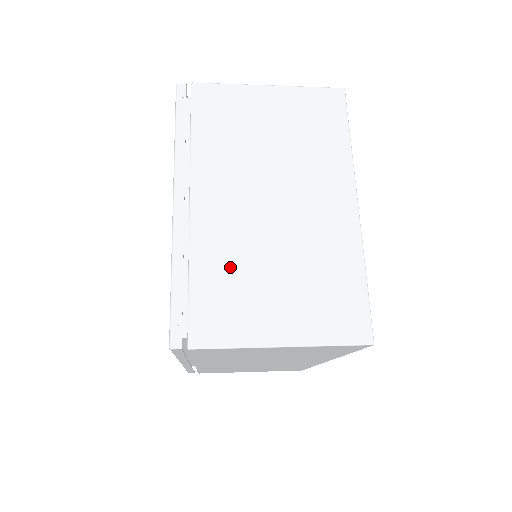
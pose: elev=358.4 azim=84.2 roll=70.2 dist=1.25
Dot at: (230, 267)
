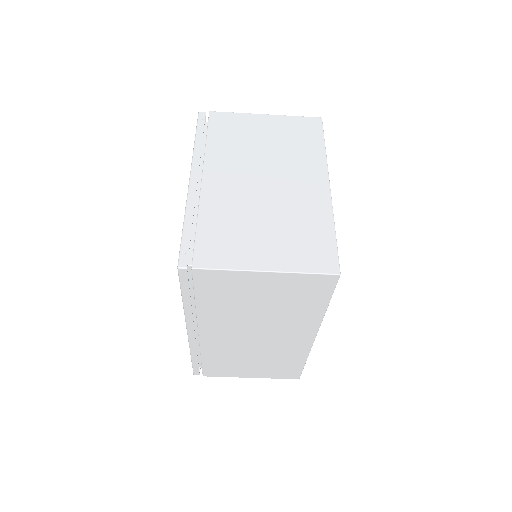
Dot at: (229, 219)
